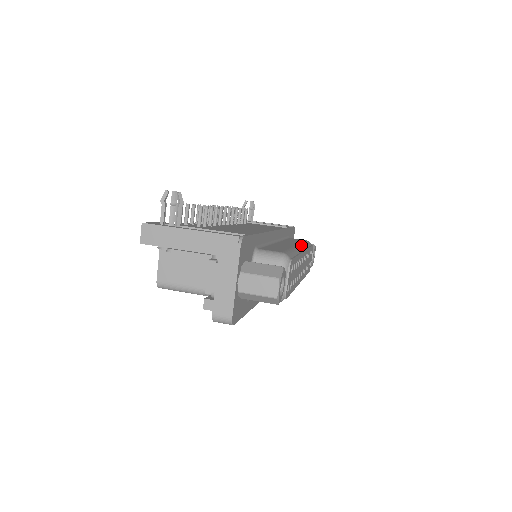
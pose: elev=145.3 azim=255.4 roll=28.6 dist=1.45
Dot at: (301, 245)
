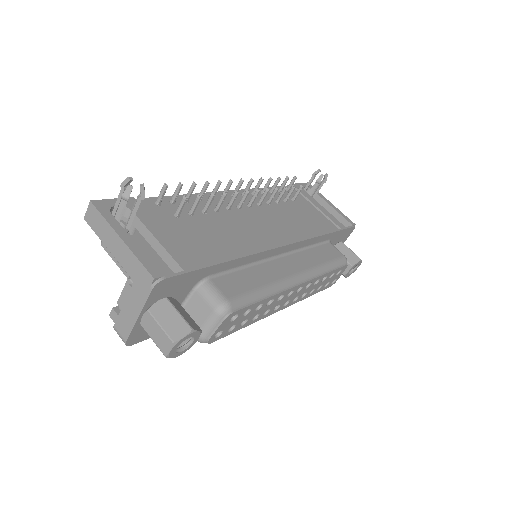
Dot at: (307, 273)
